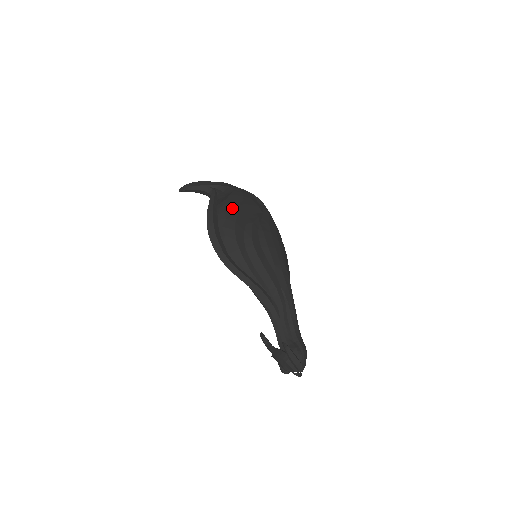
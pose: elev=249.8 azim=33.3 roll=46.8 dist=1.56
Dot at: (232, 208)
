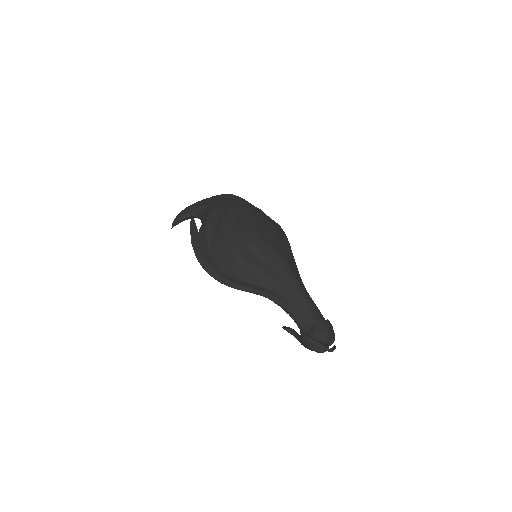
Dot at: (213, 228)
